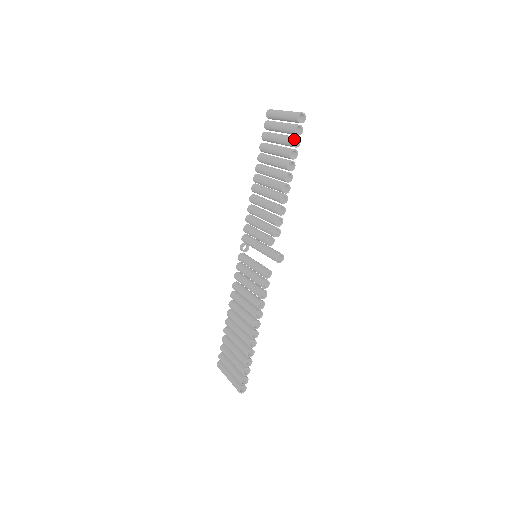
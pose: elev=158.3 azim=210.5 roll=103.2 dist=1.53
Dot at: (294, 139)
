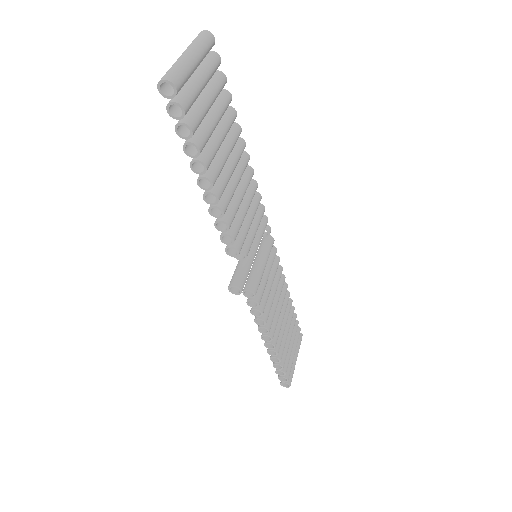
Dot at: (176, 127)
